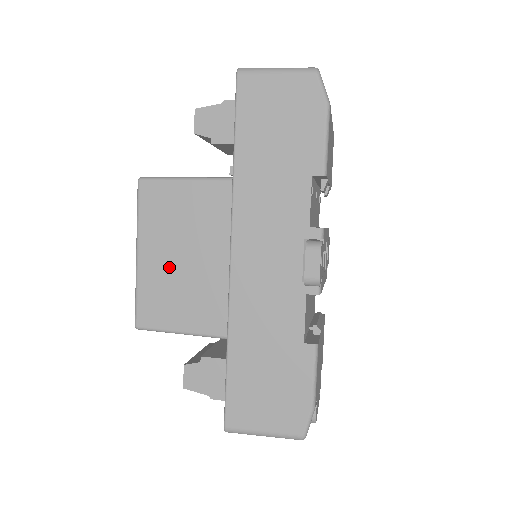
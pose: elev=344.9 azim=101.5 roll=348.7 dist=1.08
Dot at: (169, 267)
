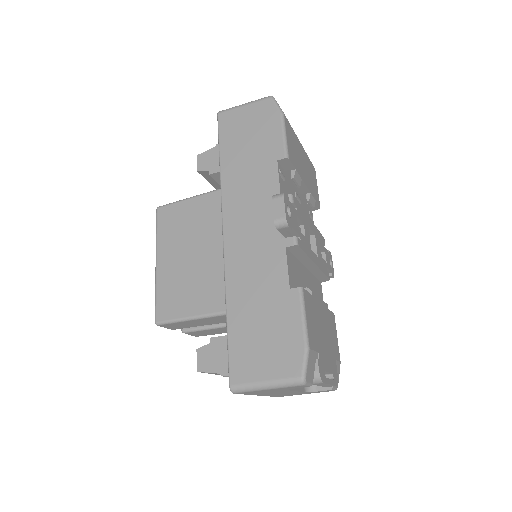
Dot at: (180, 265)
